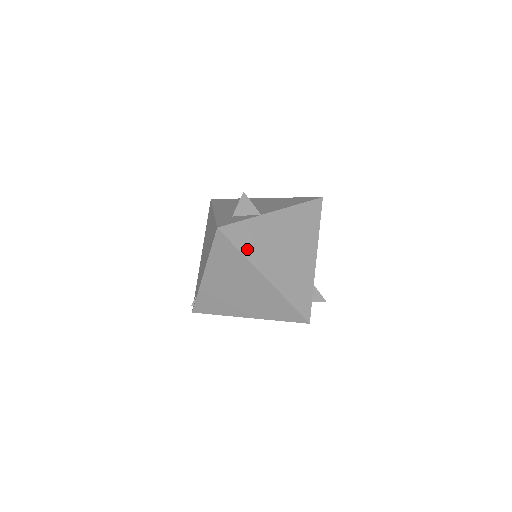
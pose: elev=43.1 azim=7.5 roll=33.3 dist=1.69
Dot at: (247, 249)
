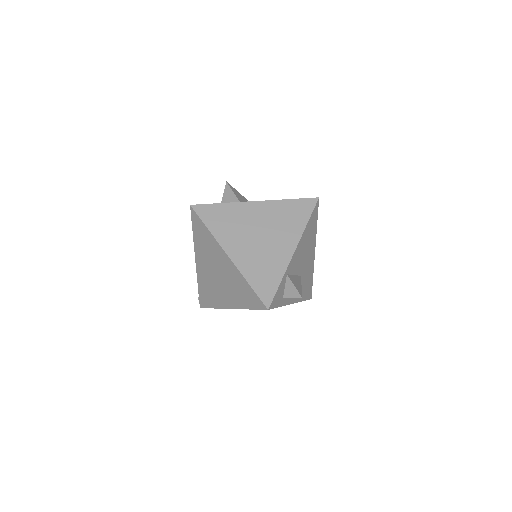
Dot at: (215, 227)
